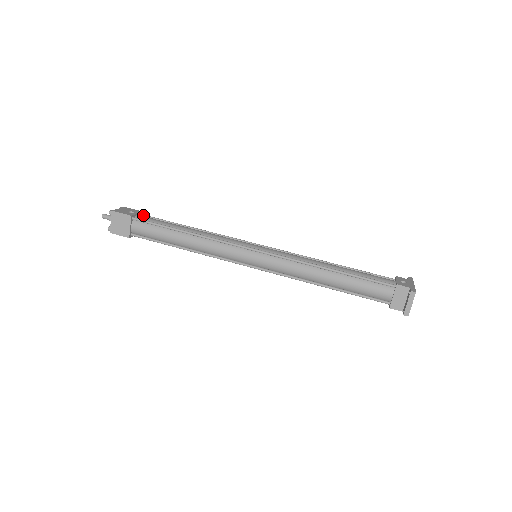
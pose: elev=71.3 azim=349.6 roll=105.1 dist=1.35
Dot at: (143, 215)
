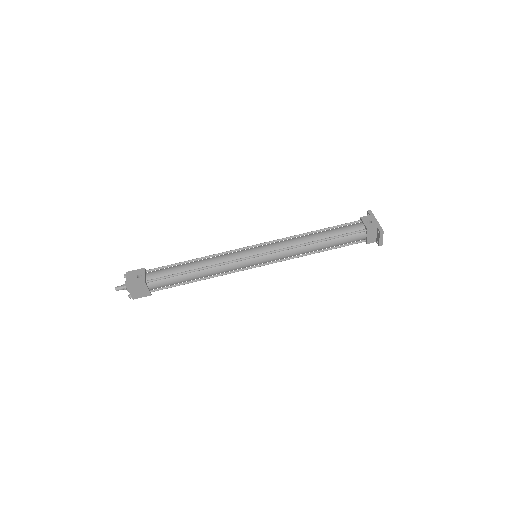
Dot at: (148, 271)
